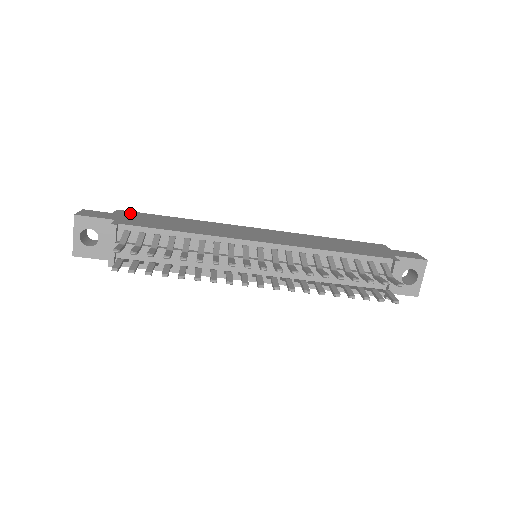
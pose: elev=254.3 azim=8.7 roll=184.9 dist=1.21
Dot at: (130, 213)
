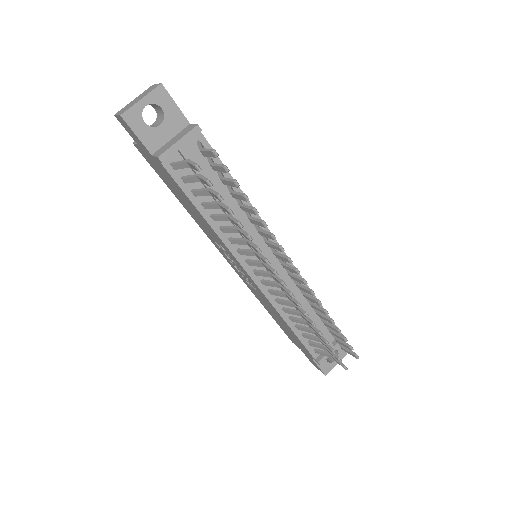
Dot at: occluded
